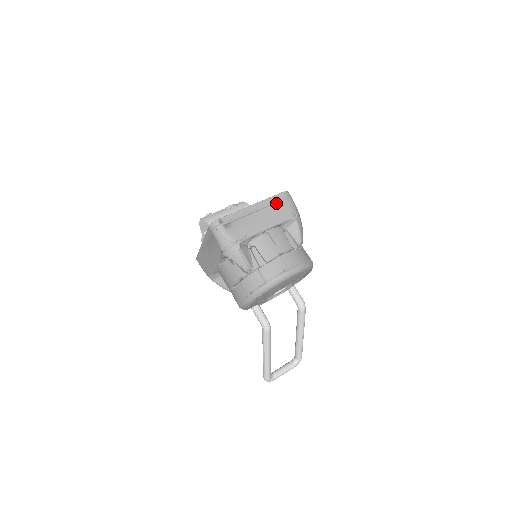
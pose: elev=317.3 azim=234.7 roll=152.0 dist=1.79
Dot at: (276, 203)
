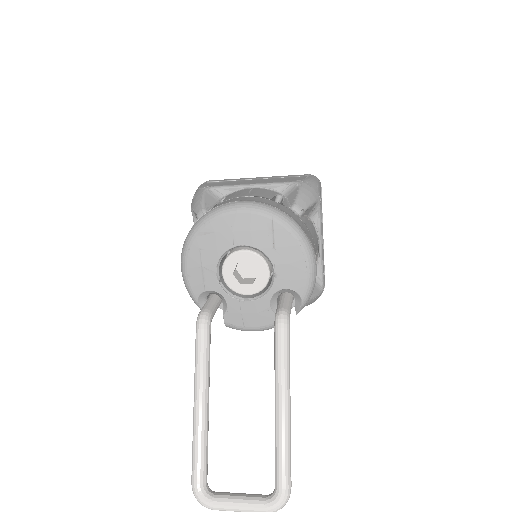
Dot at: (288, 177)
